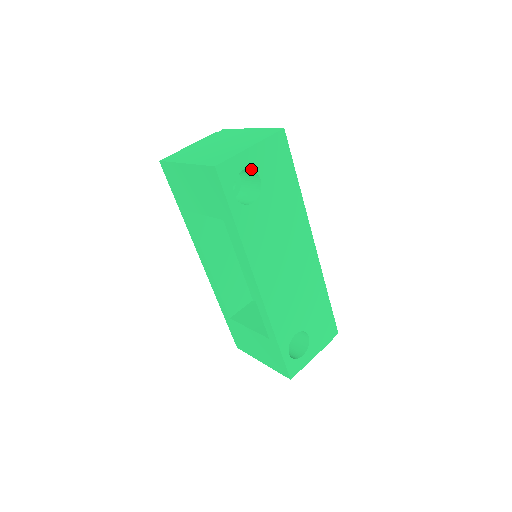
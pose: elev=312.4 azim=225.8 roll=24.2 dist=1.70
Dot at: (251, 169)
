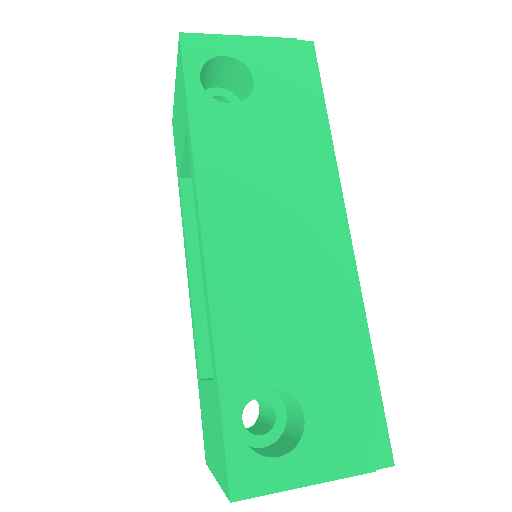
Dot at: (241, 63)
